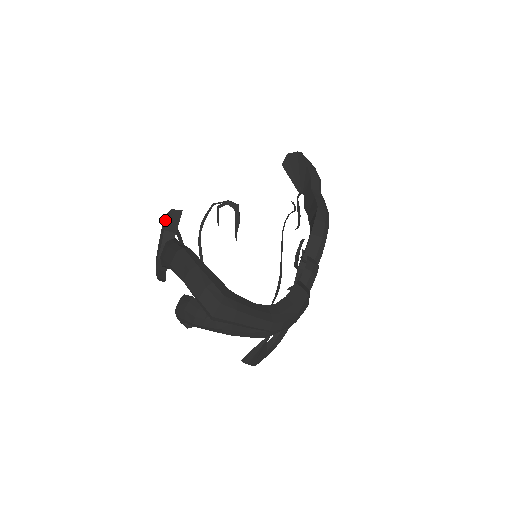
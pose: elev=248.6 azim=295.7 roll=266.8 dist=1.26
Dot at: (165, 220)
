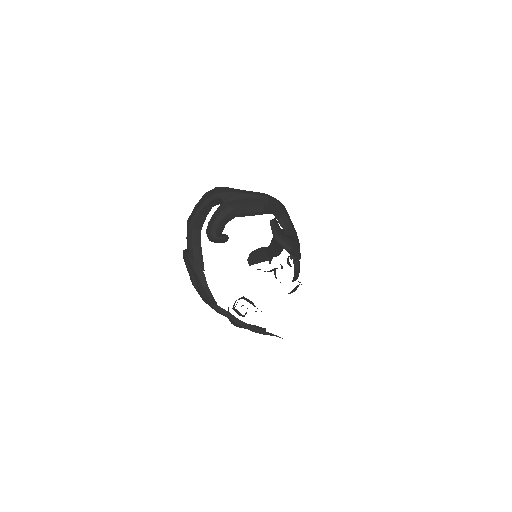
Dot at: occluded
